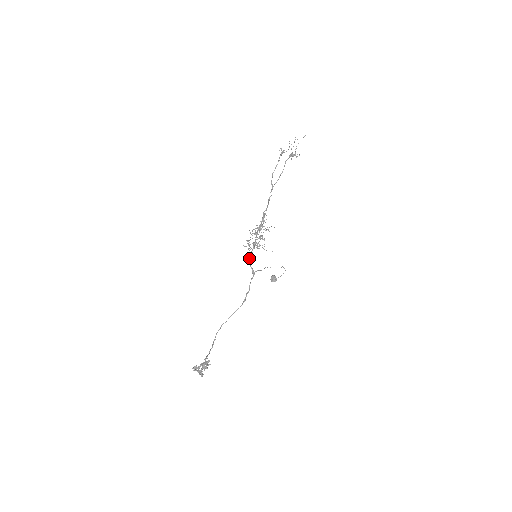
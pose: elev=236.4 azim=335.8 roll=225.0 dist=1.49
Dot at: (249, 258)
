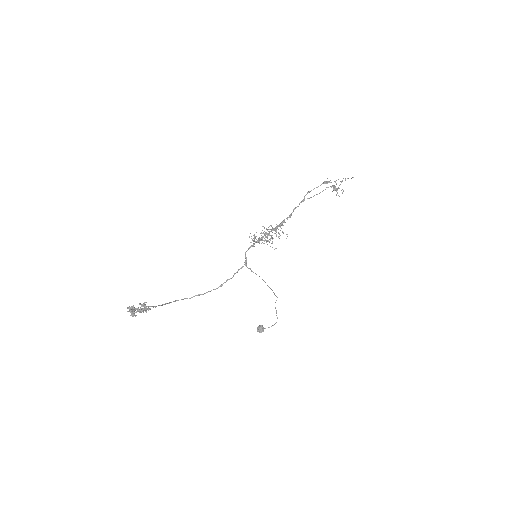
Dot at: occluded
